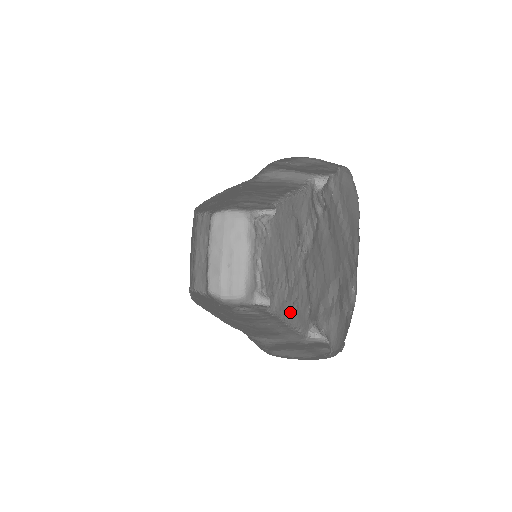
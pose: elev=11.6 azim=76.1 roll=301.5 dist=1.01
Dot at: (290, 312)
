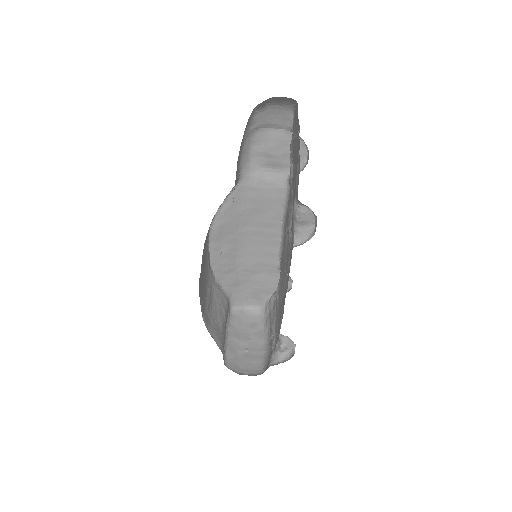
Dot at: occluded
